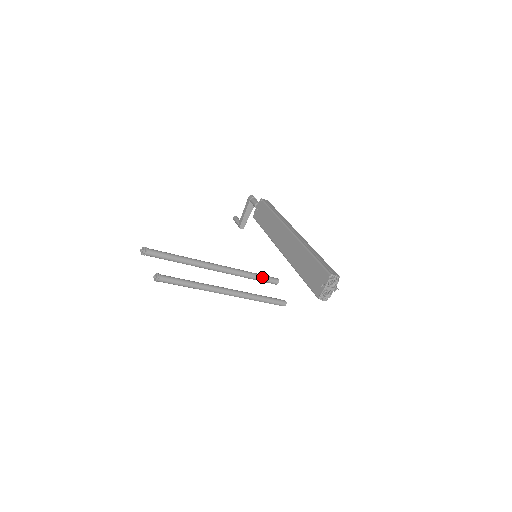
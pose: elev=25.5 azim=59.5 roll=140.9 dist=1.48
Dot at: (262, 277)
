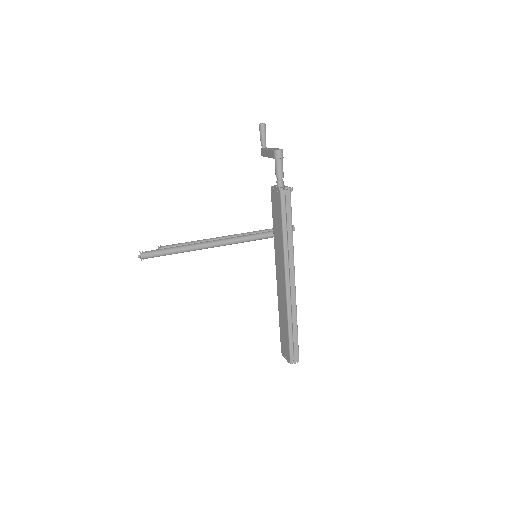
Dot at: (267, 238)
